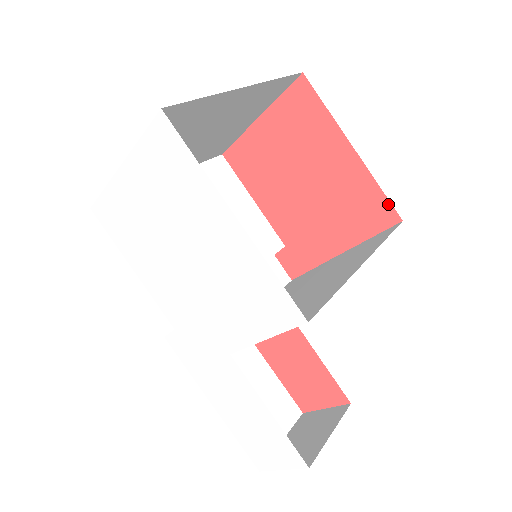
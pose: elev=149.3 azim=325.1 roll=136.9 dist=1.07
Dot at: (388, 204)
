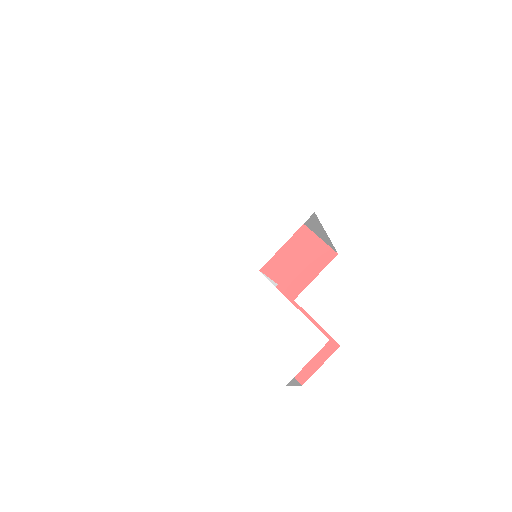
Dot at: (327, 247)
